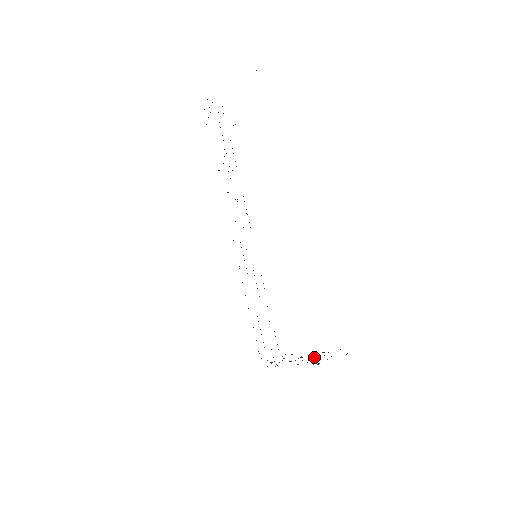
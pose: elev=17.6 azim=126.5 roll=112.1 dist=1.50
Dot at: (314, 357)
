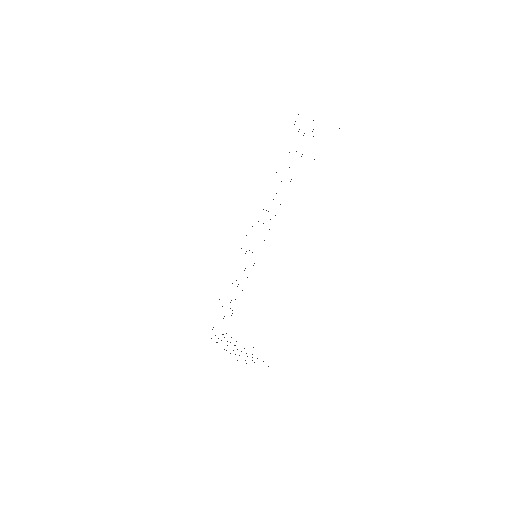
Dot at: occluded
